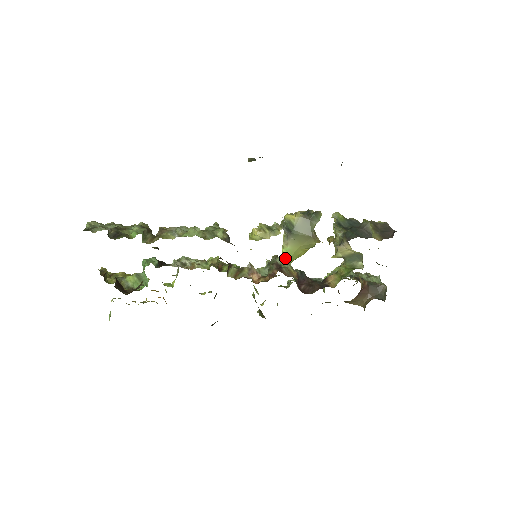
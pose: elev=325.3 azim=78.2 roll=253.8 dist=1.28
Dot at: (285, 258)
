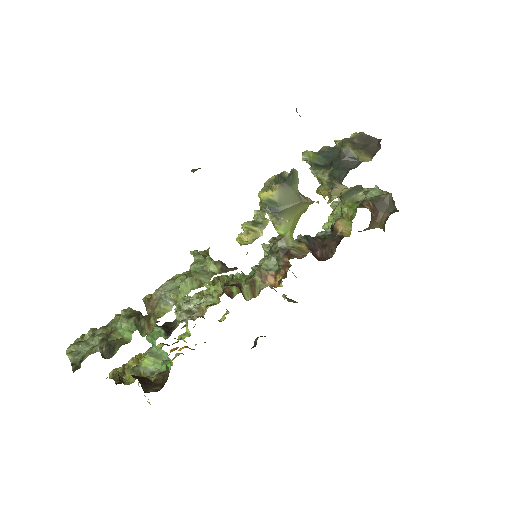
Dot at: (285, 238)
